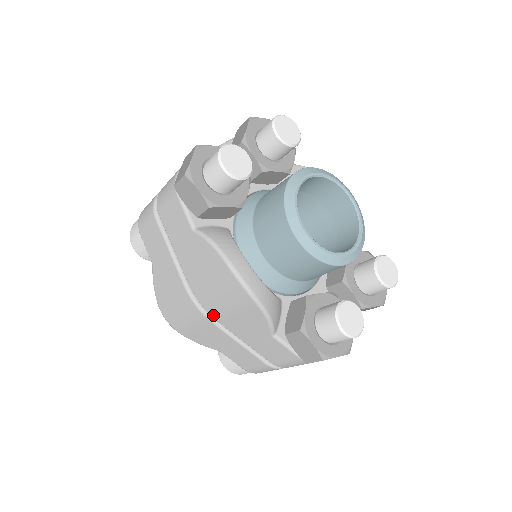
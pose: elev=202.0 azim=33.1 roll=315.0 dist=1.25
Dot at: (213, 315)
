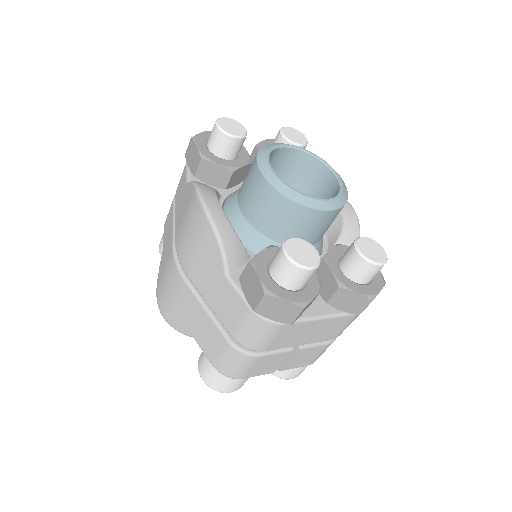
Dot at: (185, 267)
